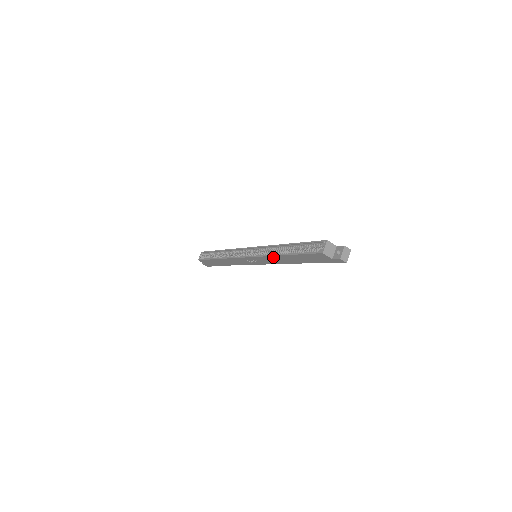
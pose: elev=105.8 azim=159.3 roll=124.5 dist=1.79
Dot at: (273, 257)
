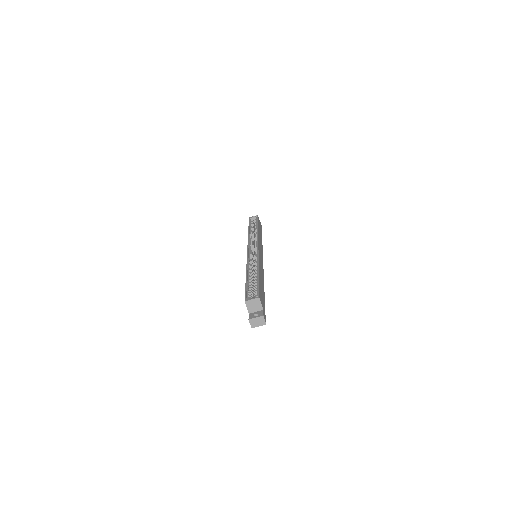
Dot at: occluded
